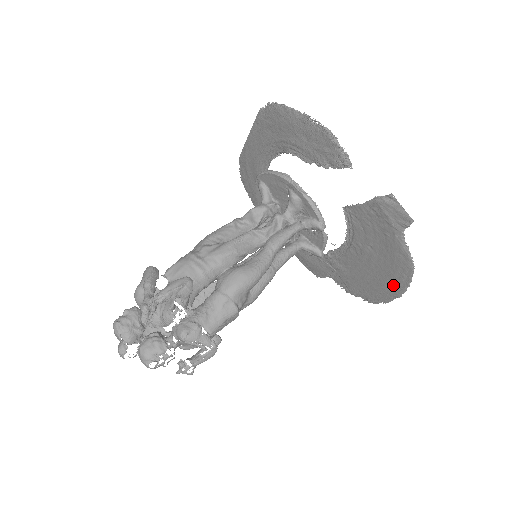
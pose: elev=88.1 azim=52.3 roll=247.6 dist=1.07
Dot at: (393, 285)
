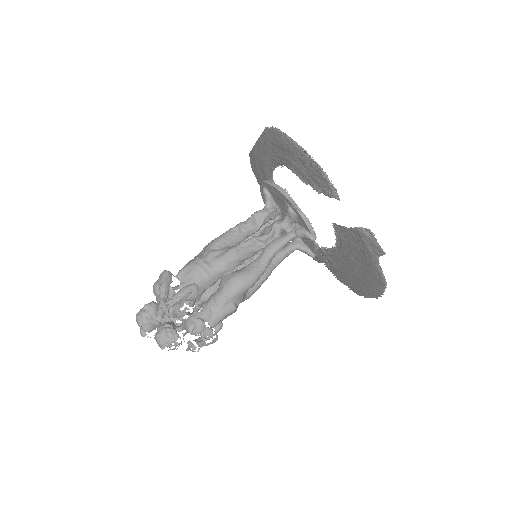
Dot at: (371, 289)
